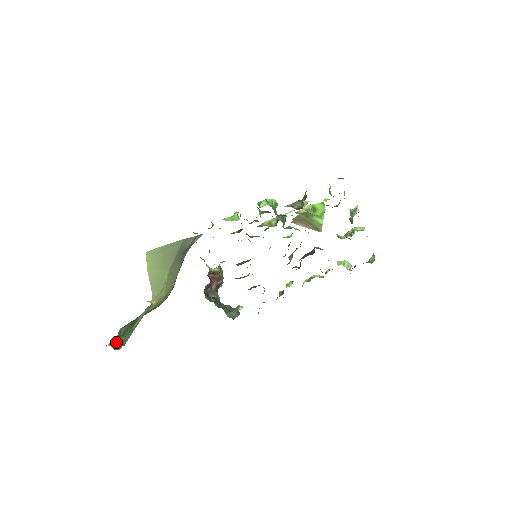
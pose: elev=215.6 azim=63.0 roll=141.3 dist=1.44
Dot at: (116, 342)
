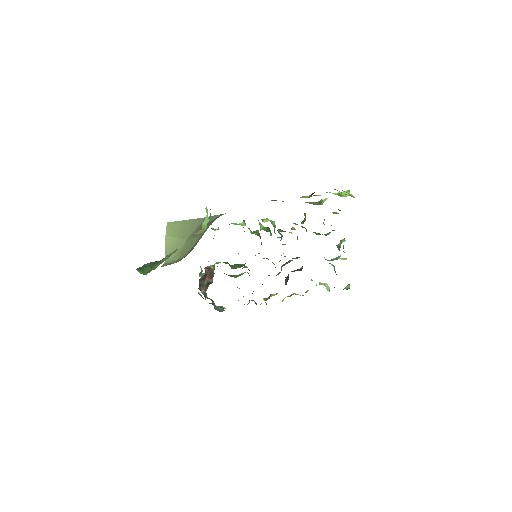
Dot at: (142, 270)
